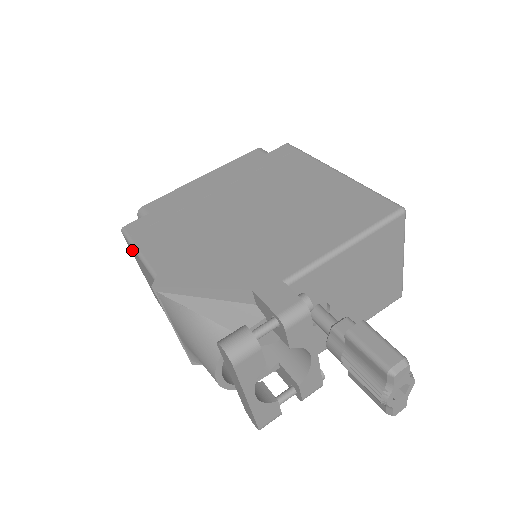
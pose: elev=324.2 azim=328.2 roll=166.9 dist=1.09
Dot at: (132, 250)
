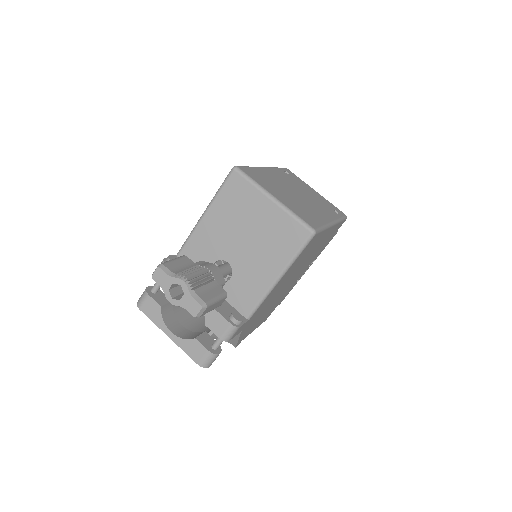
Dot at: occluded
